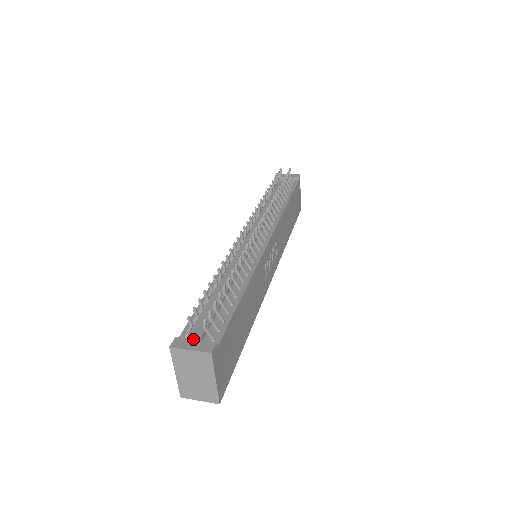
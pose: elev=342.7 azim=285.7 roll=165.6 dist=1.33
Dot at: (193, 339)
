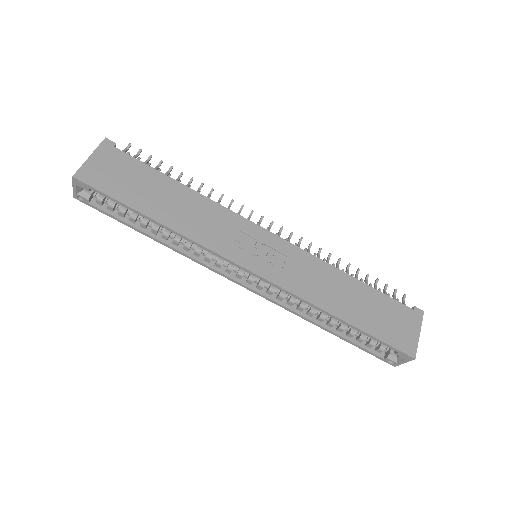
Dot at: occluded
